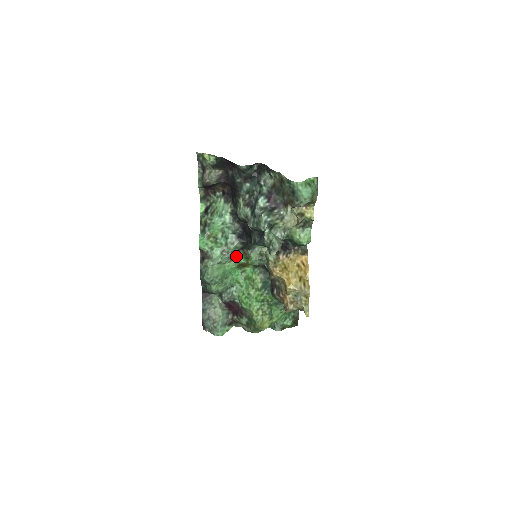
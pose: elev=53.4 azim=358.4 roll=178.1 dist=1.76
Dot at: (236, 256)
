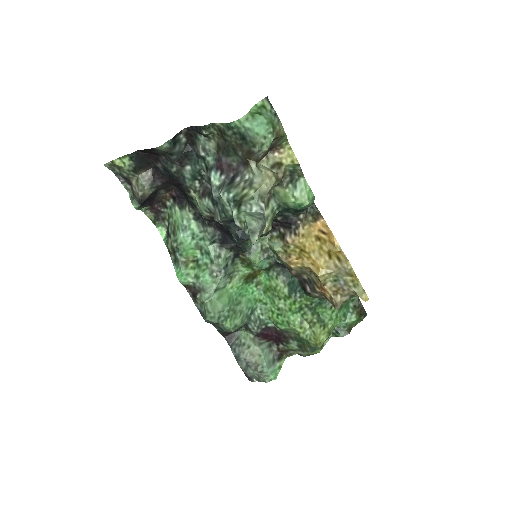
Dot at: (235, 270)
